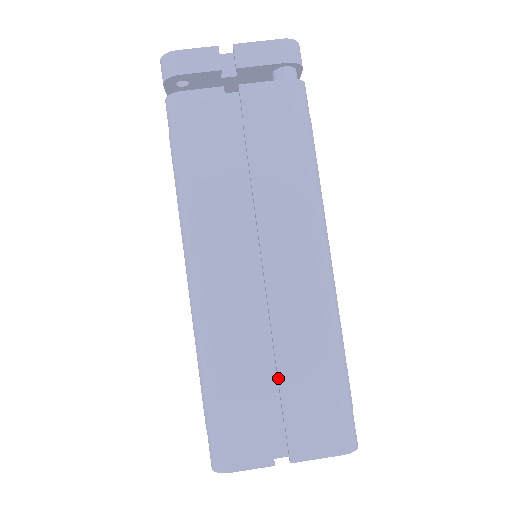
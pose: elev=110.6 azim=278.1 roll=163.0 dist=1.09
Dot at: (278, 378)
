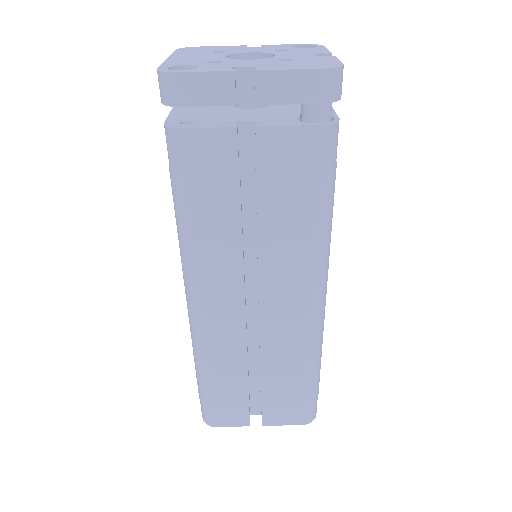
Dot at: (260, 381)
